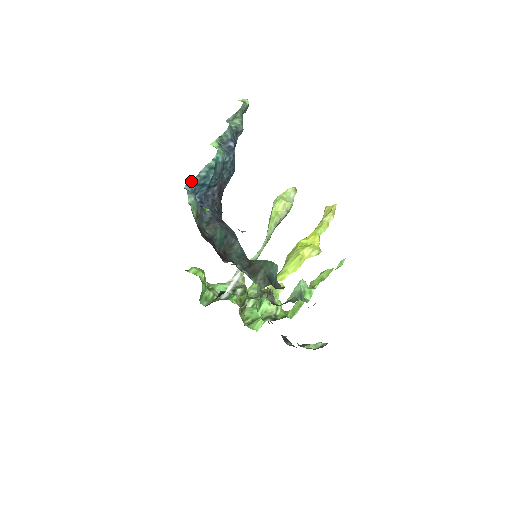
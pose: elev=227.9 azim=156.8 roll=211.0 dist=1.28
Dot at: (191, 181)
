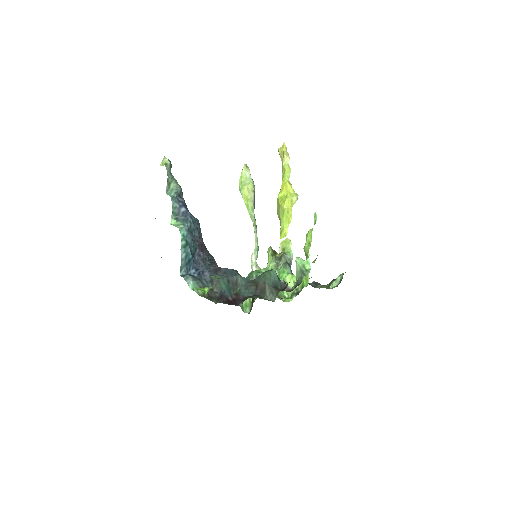
Dot at: (181, 267)
